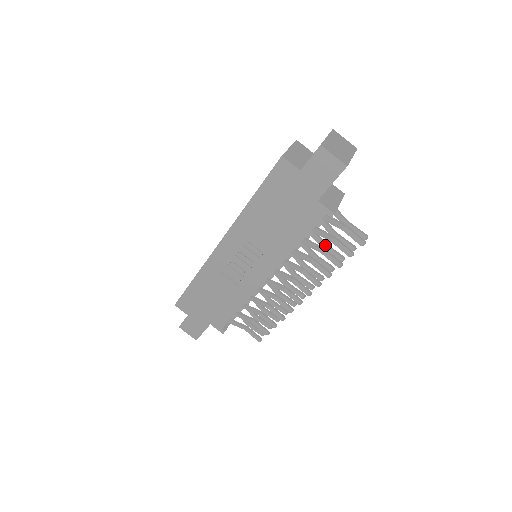
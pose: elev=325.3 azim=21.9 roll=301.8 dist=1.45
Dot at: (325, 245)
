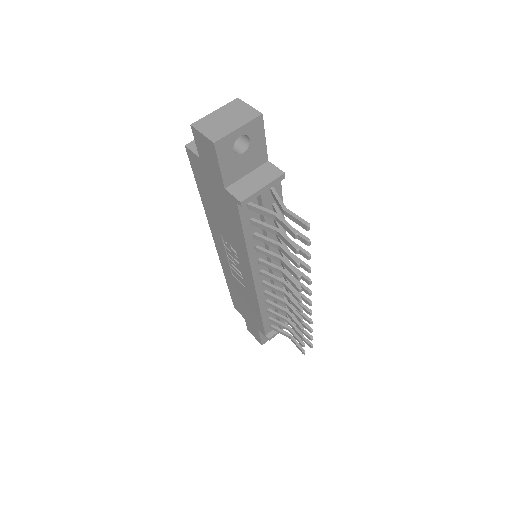
Dot at: occluded
